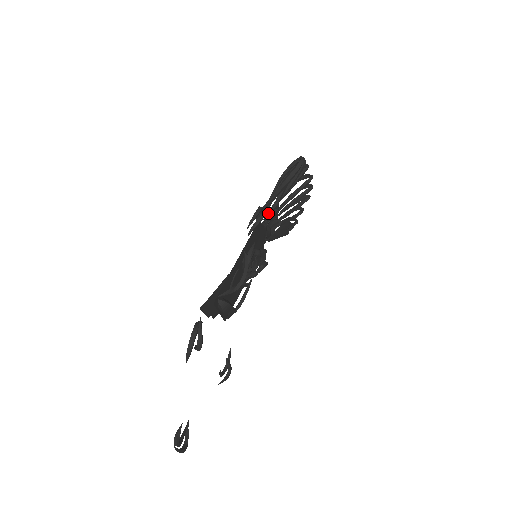
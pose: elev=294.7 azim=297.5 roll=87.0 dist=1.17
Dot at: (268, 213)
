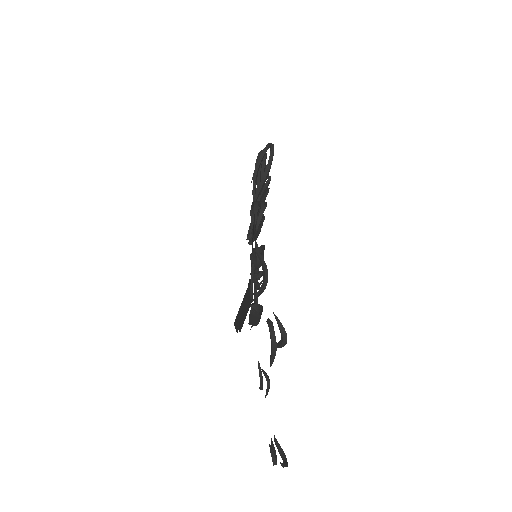
Dot at: occluded
